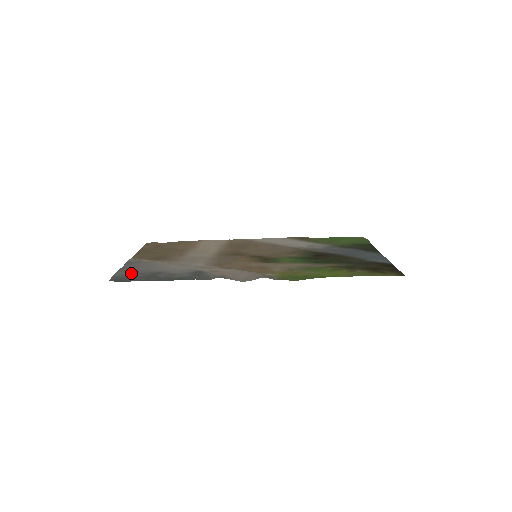
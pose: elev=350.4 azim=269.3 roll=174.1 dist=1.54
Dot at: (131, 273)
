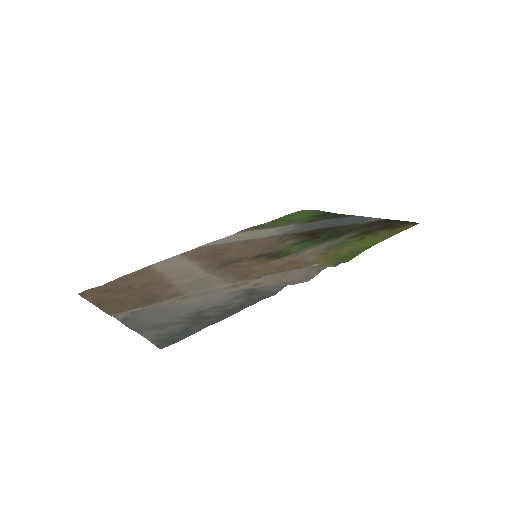
Dot at: (167, 328)
